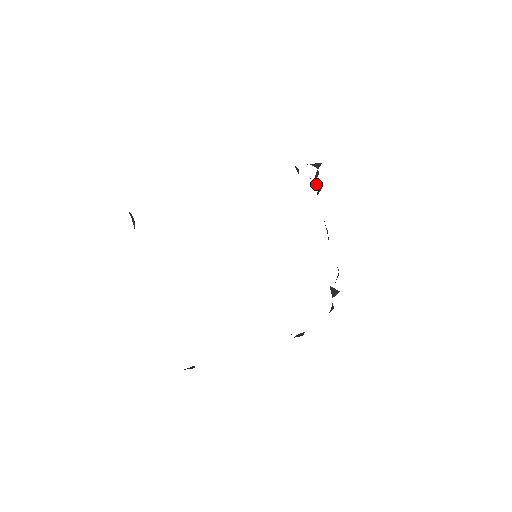
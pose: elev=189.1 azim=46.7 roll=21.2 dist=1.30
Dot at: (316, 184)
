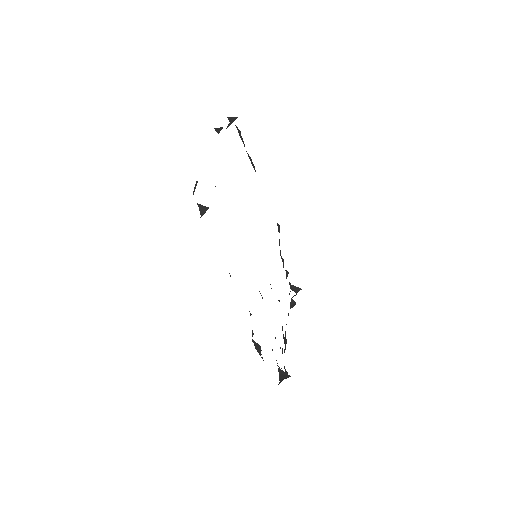
Dot at: (290, 304)
